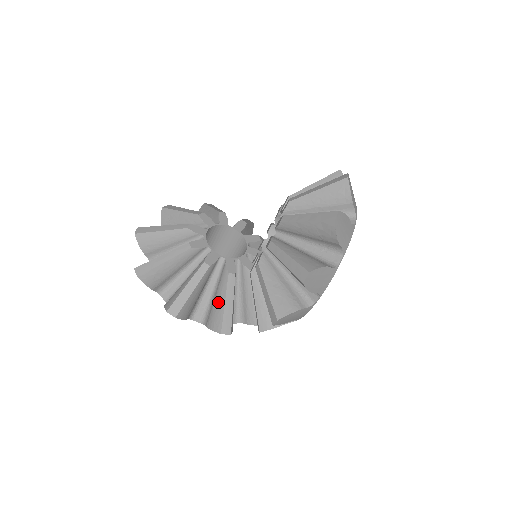
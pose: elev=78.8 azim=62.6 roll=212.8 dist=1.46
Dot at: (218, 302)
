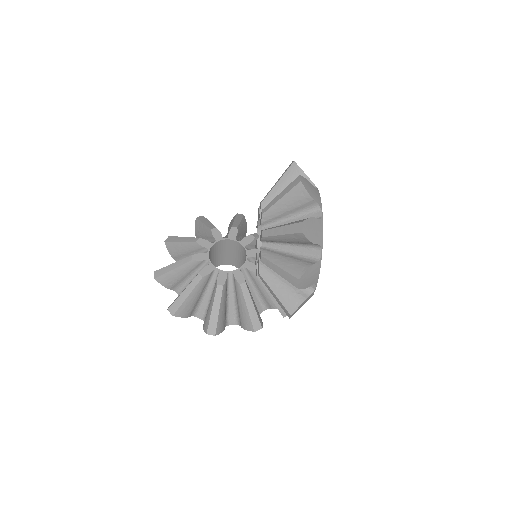
Dot at: (242, 308)
